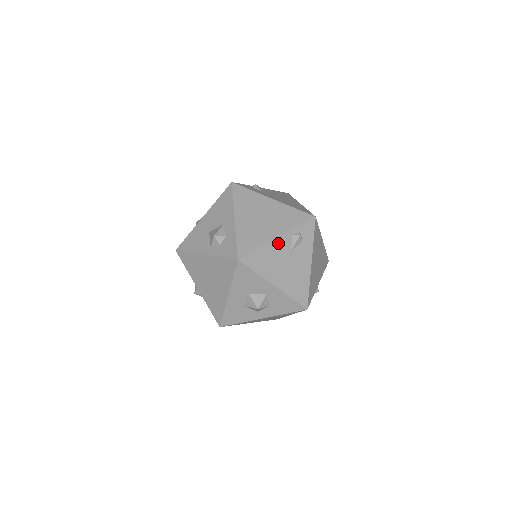
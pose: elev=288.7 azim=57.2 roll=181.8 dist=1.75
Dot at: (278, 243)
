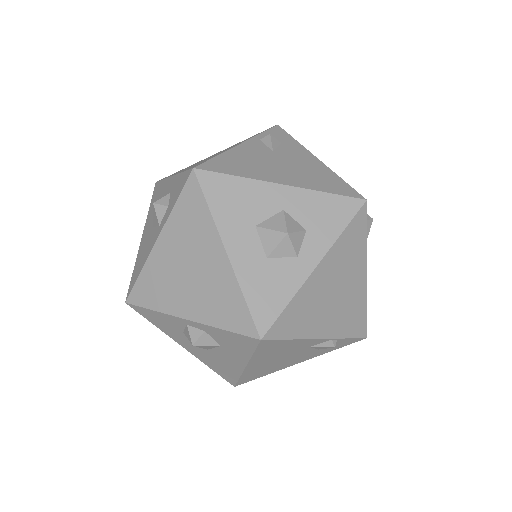
Dot at: (246, 148)
